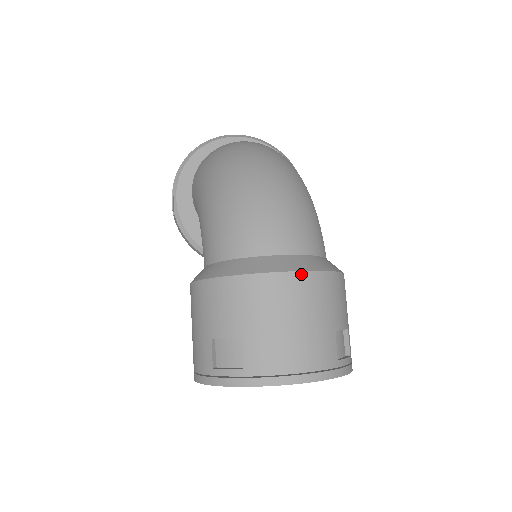
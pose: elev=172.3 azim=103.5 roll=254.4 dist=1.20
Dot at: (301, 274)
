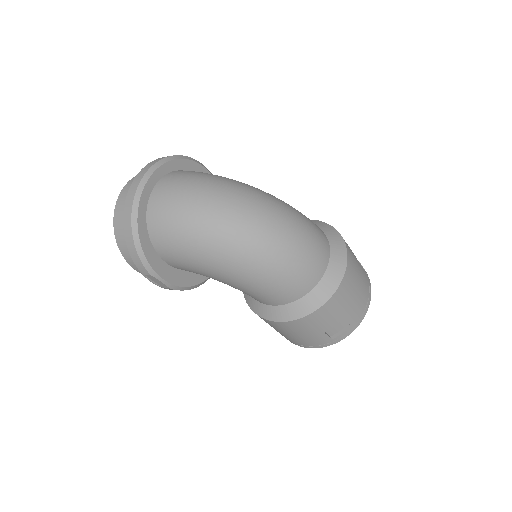
Dot at: (348, 264)
